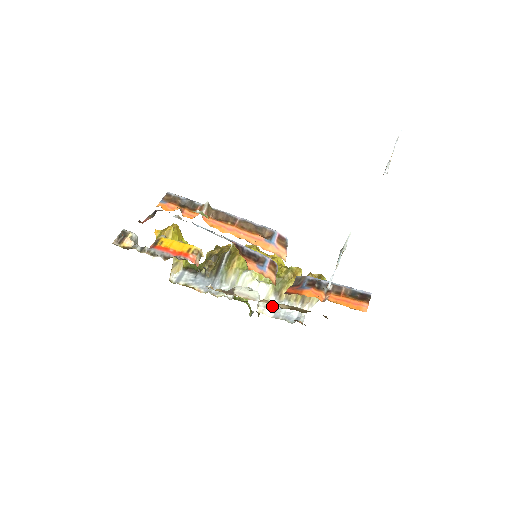
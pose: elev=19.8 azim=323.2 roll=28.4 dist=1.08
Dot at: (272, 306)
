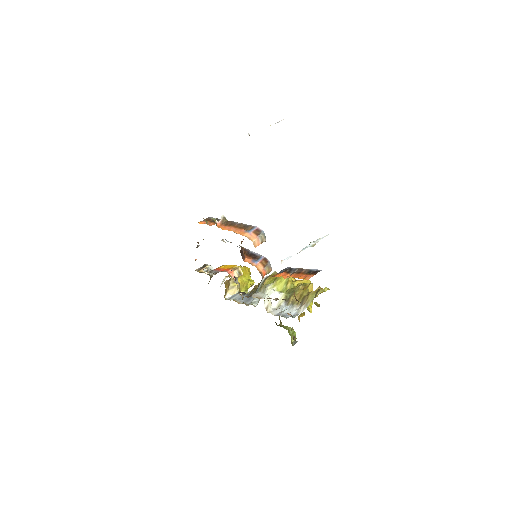
Dot at: (280, 309)
